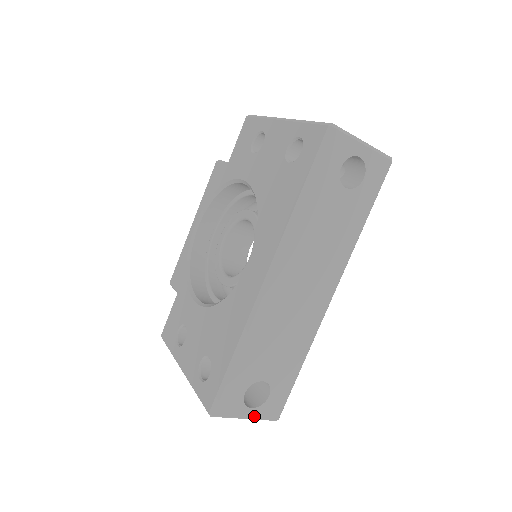
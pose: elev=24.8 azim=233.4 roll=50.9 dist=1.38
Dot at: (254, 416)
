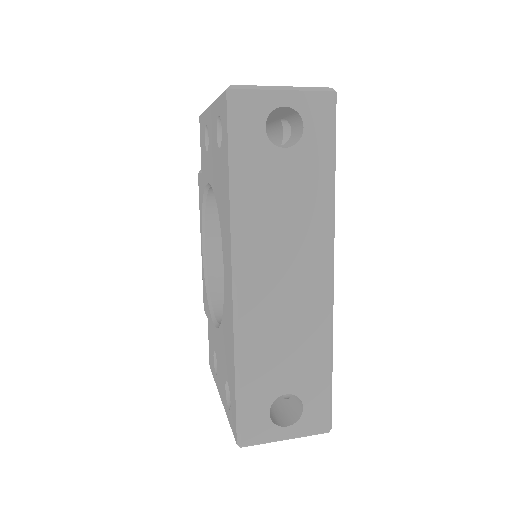
Dot at: (295, 434)
